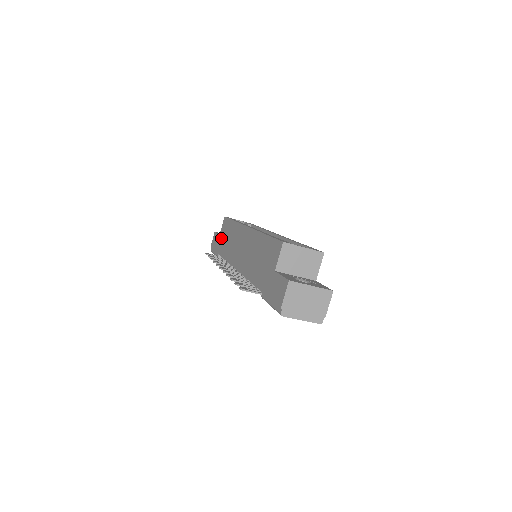
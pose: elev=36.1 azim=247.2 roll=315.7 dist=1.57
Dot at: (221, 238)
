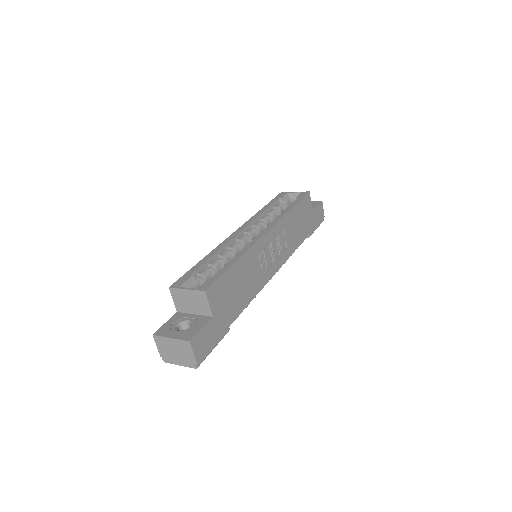
Dot at: occluded
